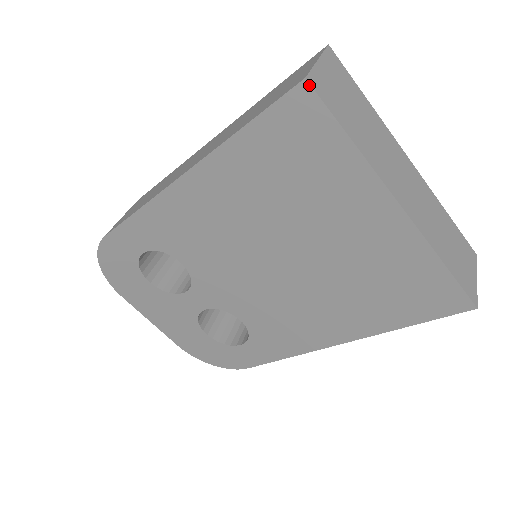
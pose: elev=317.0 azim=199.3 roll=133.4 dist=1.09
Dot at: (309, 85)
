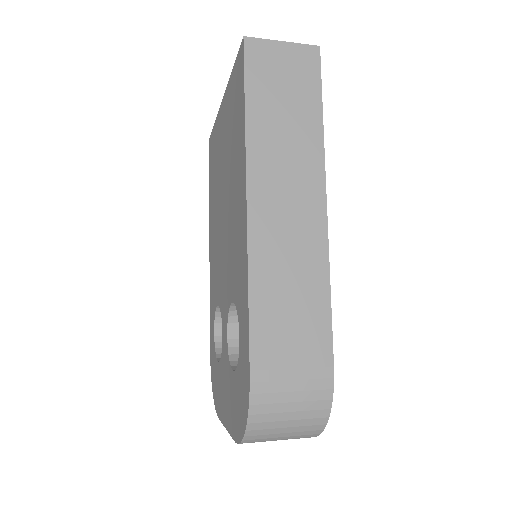
Dot at: (209, 140)
